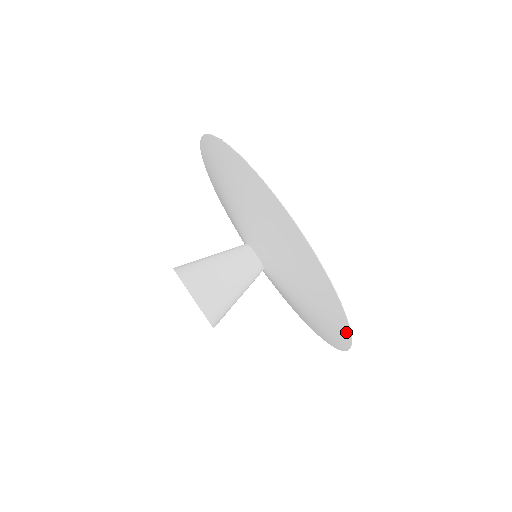
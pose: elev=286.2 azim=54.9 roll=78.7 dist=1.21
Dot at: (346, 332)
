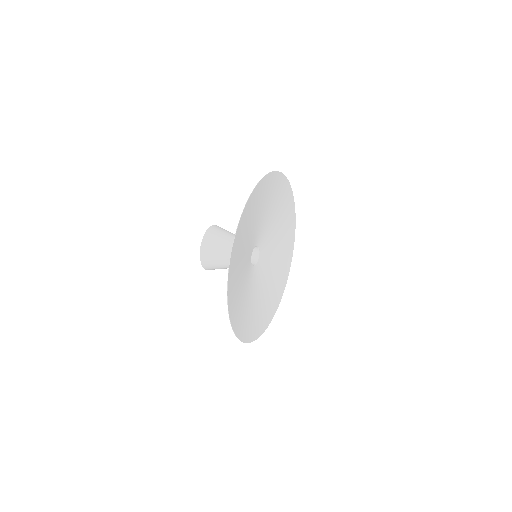
Dot at: (229, 295)
